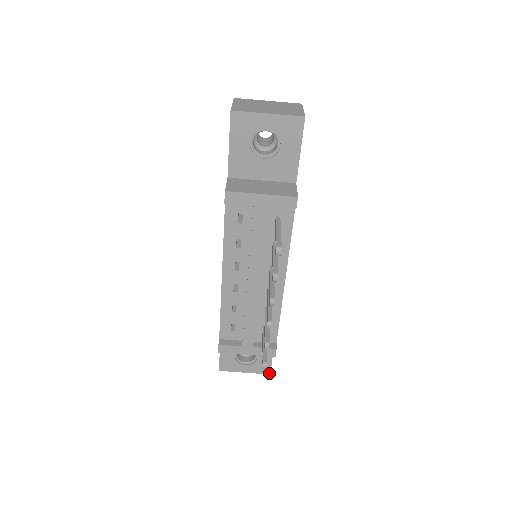
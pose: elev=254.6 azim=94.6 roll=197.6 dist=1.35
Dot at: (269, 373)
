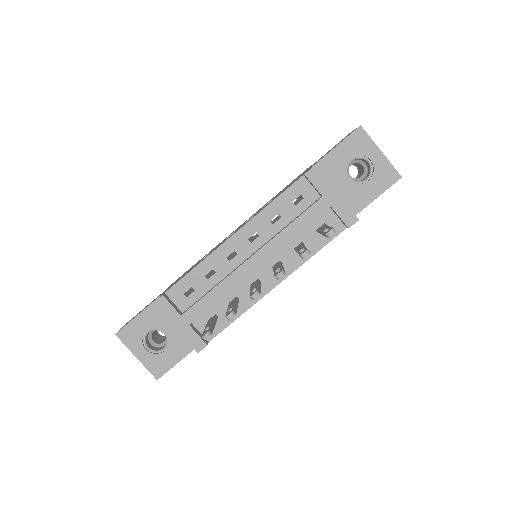
Dot at: (158, 378)
